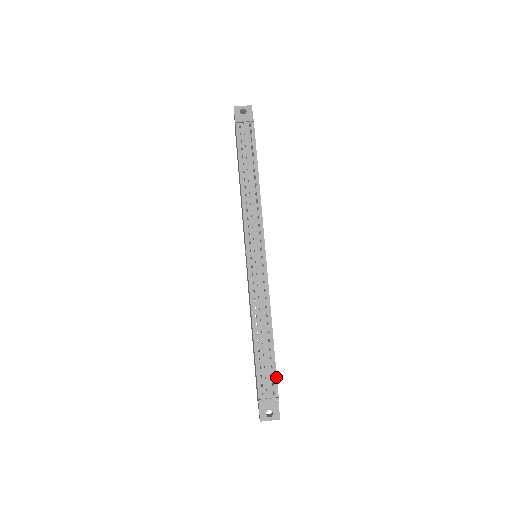
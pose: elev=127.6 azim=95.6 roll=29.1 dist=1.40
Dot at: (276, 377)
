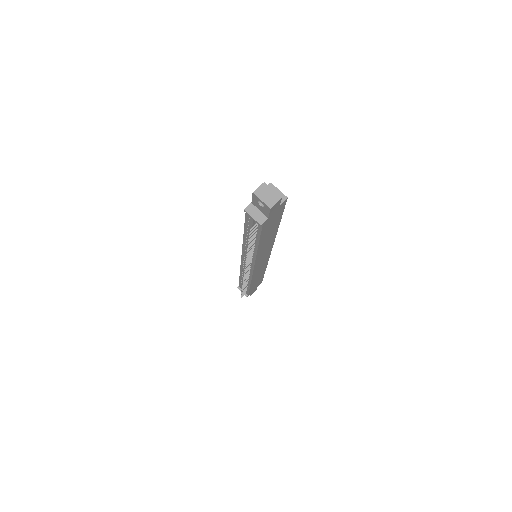
Dot at: (248, 292)
